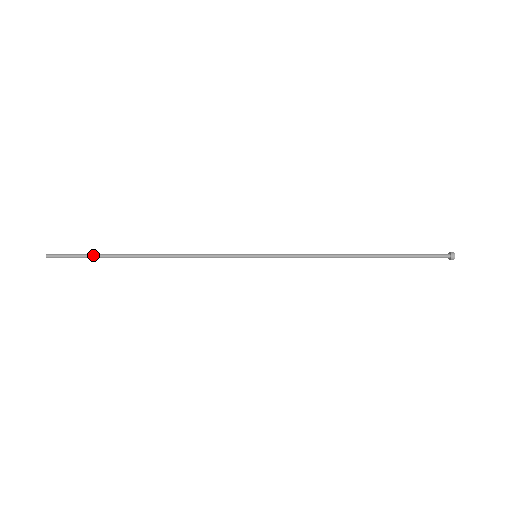
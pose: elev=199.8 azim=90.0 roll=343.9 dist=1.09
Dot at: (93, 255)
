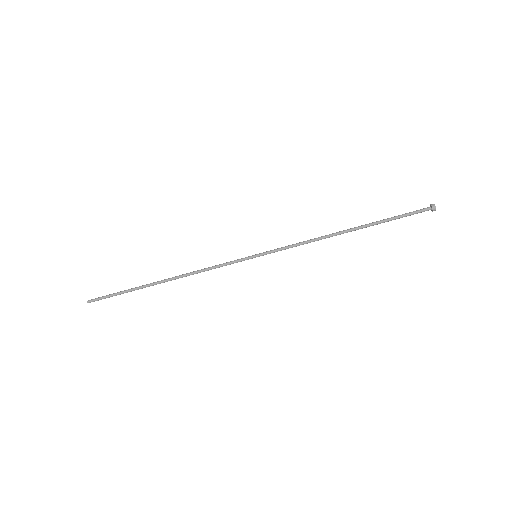
Dot at: (123, 291)
